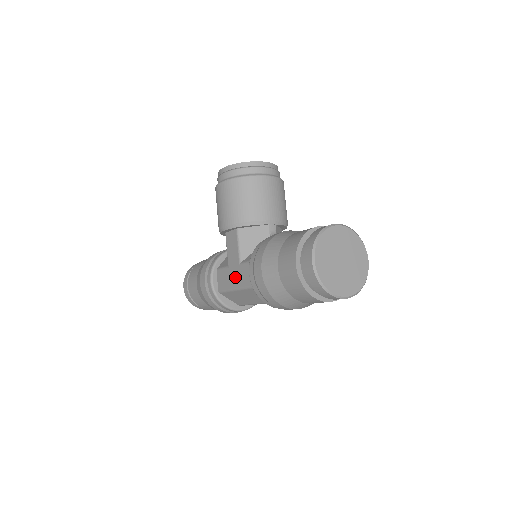
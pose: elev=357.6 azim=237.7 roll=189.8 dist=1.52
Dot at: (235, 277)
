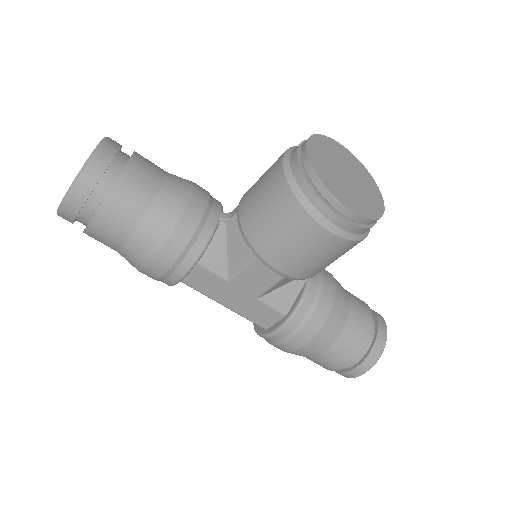
Dot at: (235, 300)
